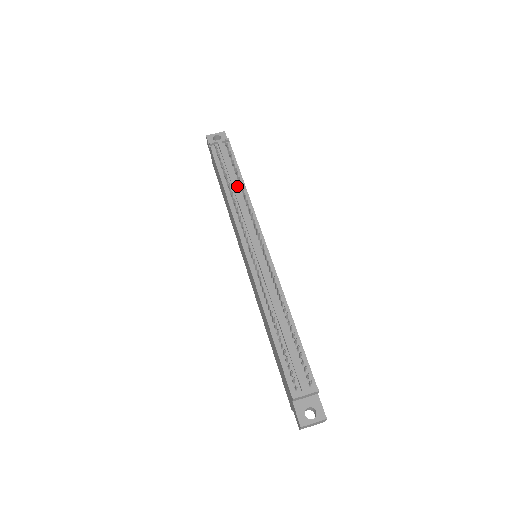
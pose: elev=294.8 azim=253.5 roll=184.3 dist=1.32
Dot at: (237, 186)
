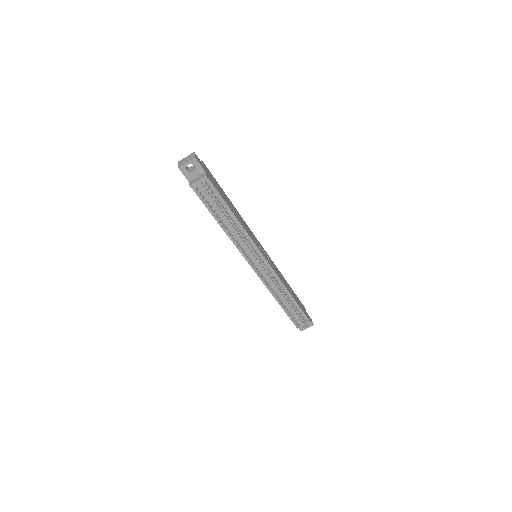
Dot at: (229, 220)
